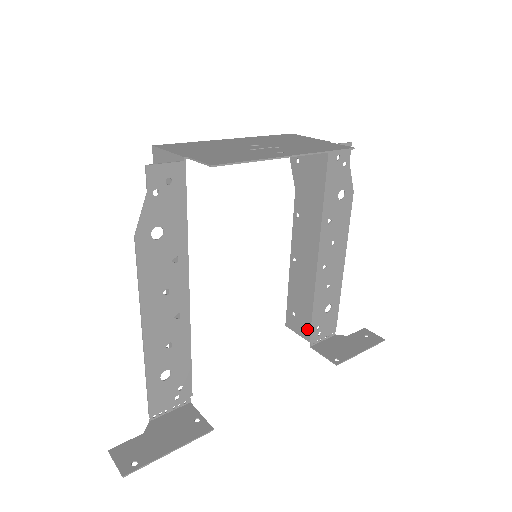
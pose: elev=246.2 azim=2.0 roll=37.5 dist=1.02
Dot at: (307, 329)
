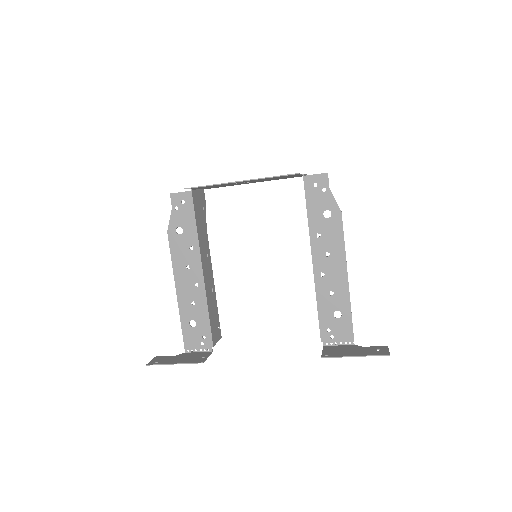
Dot at: (320, 330)
